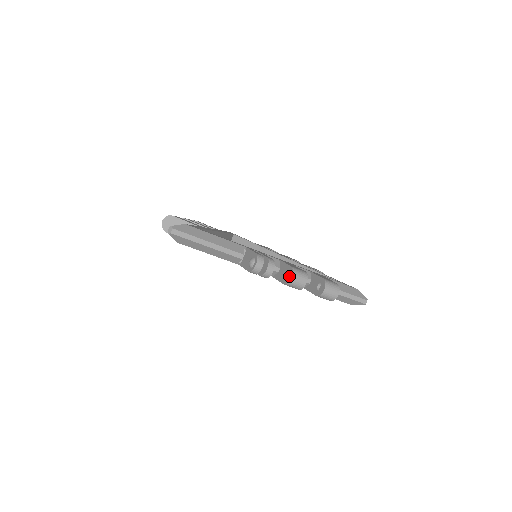
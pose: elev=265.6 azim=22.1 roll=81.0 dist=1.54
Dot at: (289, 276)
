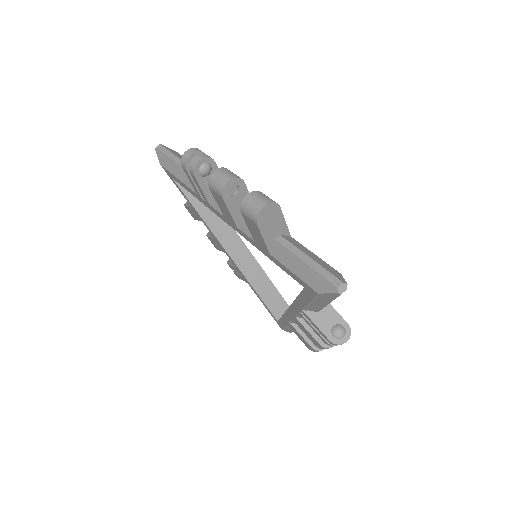
Dot at: occluded
